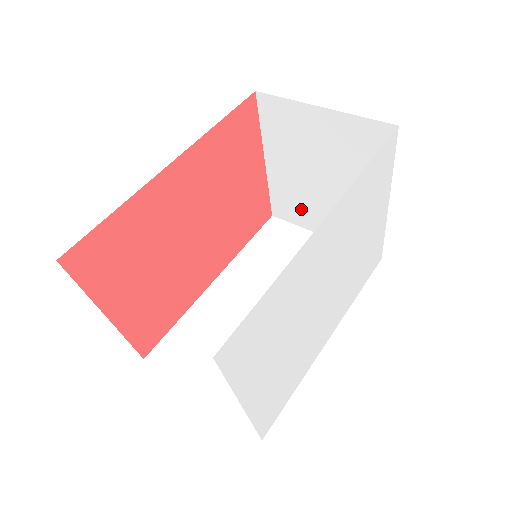
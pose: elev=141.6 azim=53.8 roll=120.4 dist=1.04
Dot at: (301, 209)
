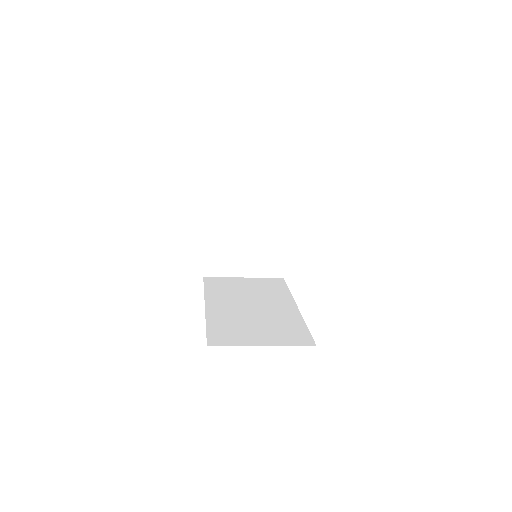
Dot at: (229, 261)
